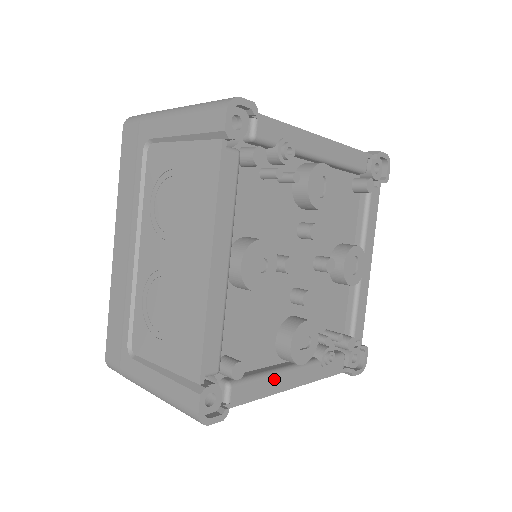
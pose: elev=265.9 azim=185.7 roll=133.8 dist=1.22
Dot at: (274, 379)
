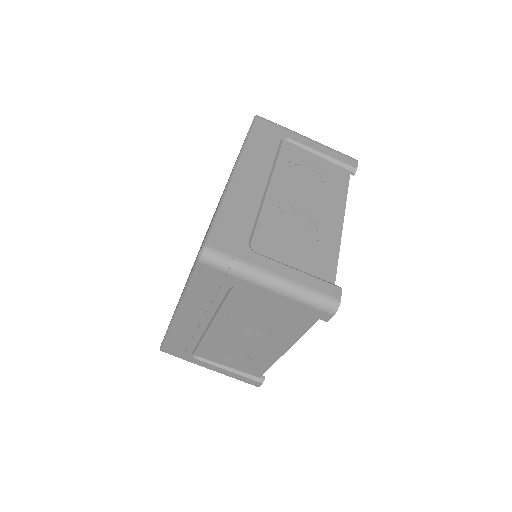
Dot at: occluded
